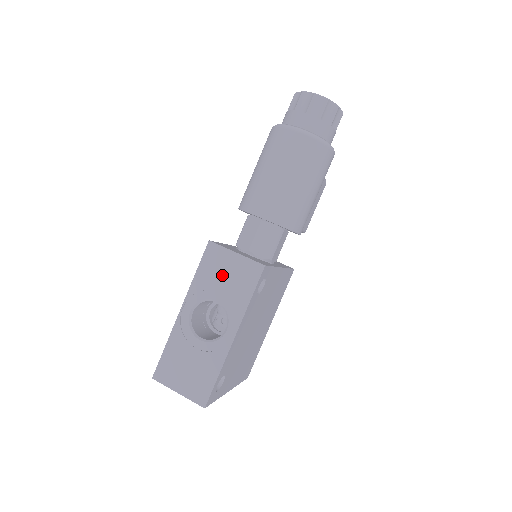
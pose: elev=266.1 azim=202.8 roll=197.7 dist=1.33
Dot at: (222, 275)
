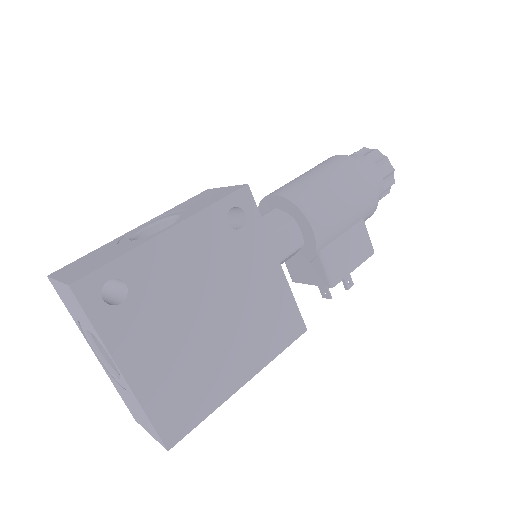
Dot at: (199, 200)
